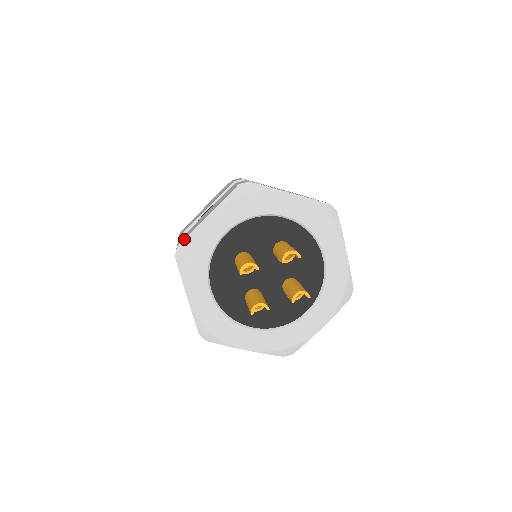
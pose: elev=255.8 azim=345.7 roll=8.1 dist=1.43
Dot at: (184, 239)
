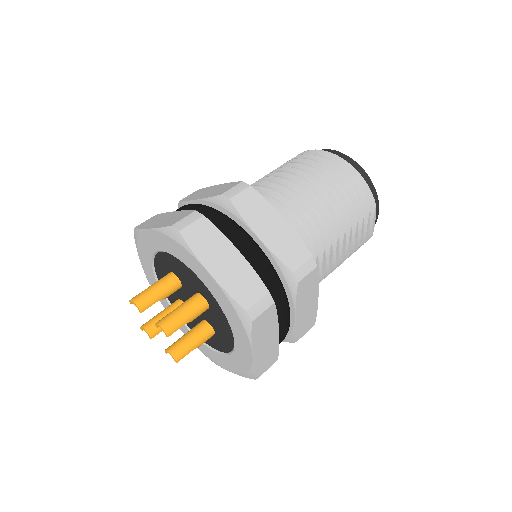
Dot at: (136, 228)
